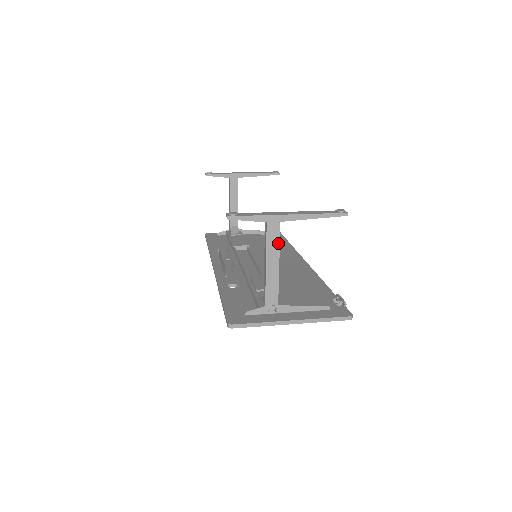
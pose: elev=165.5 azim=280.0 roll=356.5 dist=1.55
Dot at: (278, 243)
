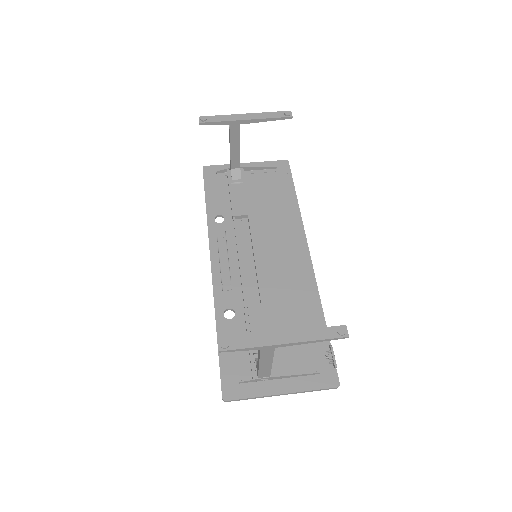
Dot at: (272, 355)
